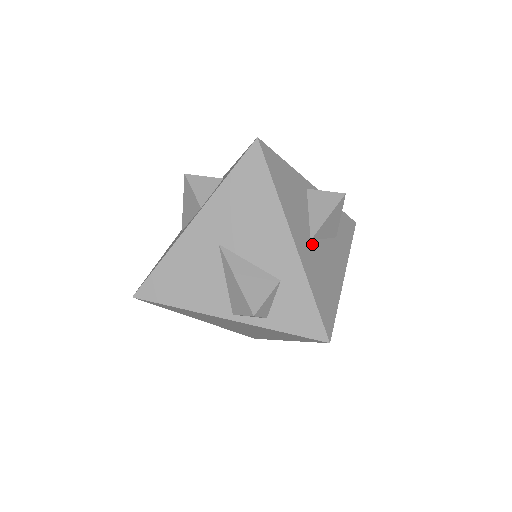
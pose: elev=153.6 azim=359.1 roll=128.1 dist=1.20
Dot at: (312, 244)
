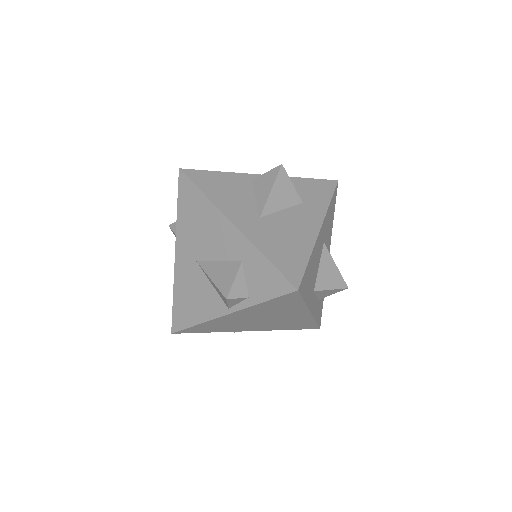
Dot at: (263, 219)
